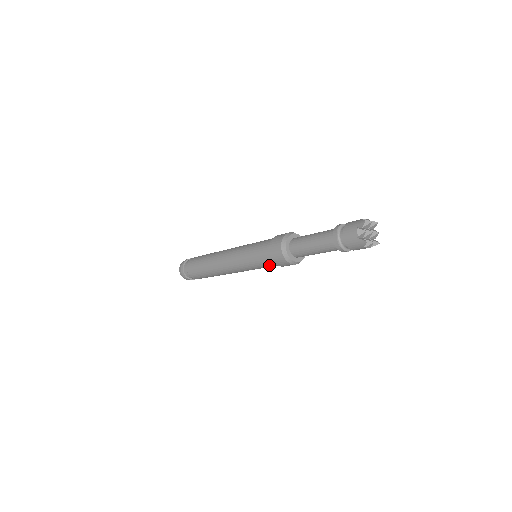
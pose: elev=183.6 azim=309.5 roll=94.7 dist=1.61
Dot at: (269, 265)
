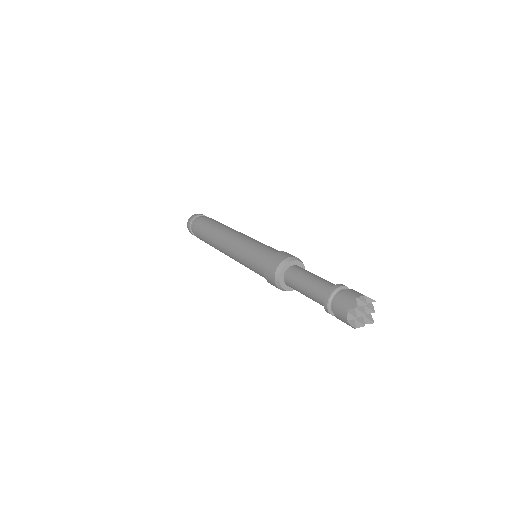
Dot at: occluded
